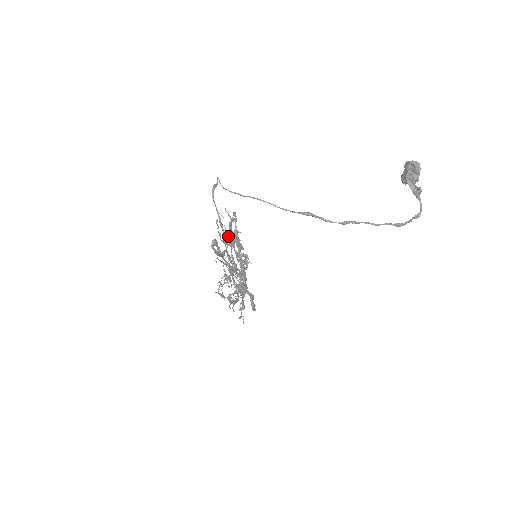
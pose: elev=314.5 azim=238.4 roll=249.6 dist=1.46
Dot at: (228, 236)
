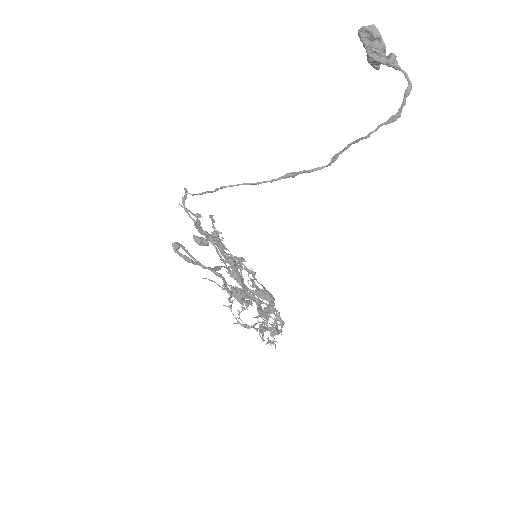
Dot at: occluded
